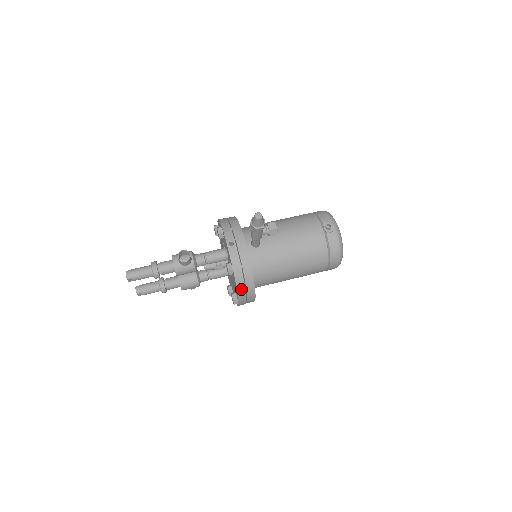
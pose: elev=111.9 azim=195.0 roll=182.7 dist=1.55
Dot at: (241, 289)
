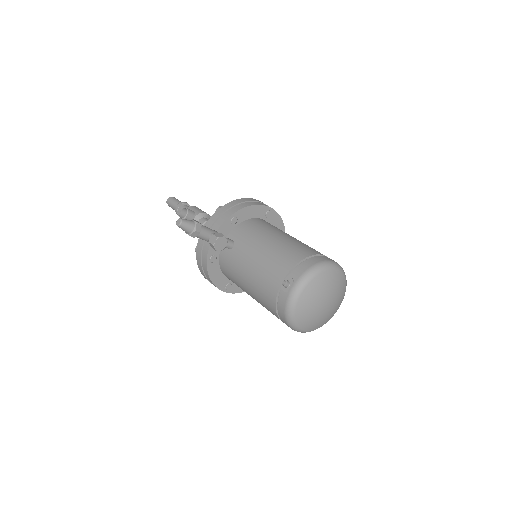
Dot at: (203, 274)
